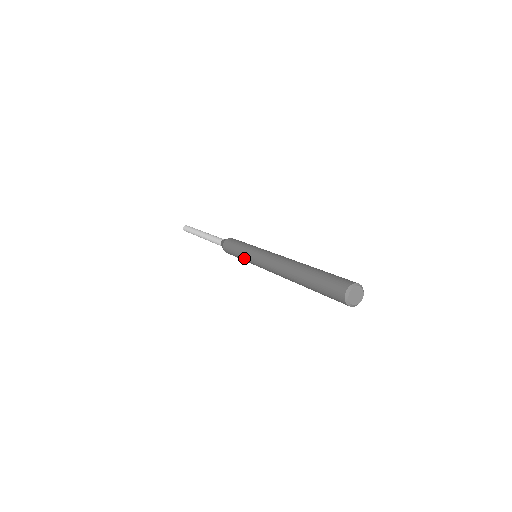
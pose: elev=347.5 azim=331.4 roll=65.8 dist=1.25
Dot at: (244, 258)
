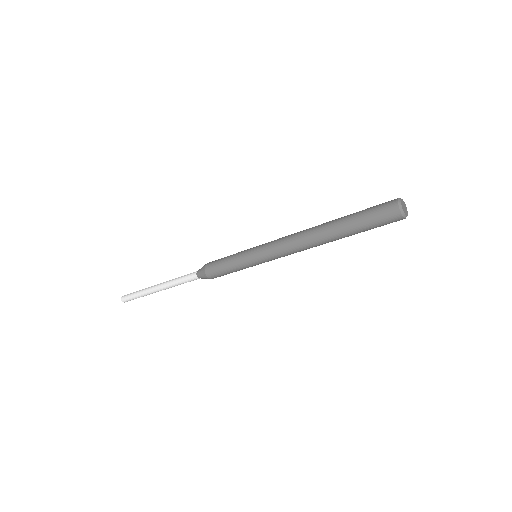
Dot at: (245, 264)
